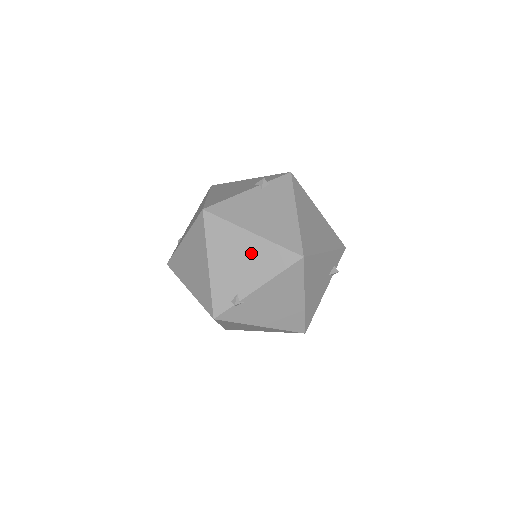
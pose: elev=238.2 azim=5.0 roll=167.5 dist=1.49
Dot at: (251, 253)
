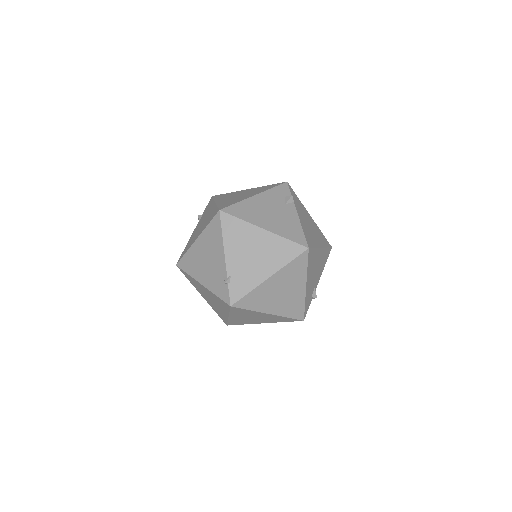
Dot at: (205, 248)
